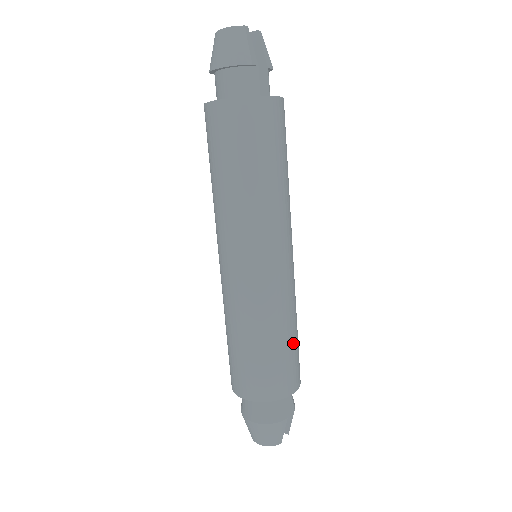
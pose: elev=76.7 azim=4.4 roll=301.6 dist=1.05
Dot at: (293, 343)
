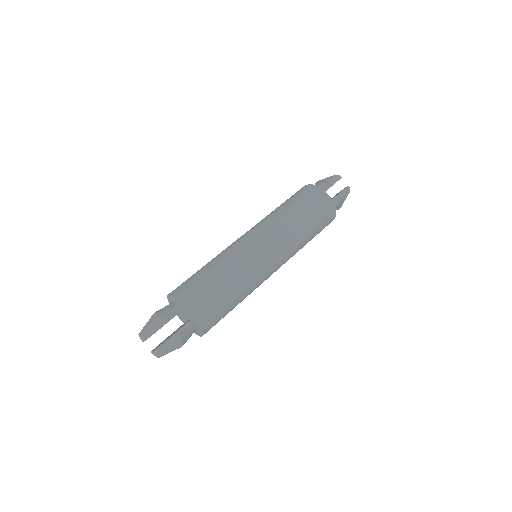
Dot at: (220, 286)
